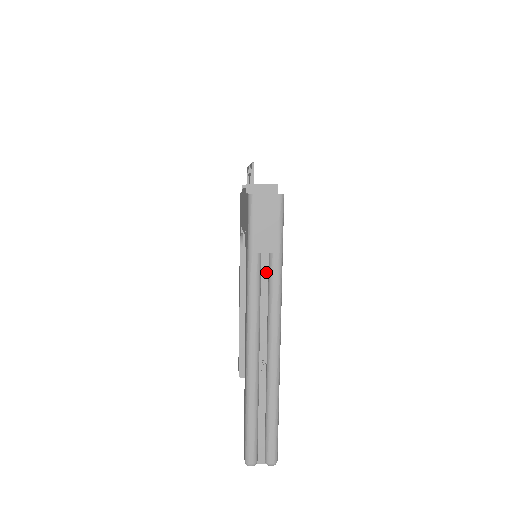
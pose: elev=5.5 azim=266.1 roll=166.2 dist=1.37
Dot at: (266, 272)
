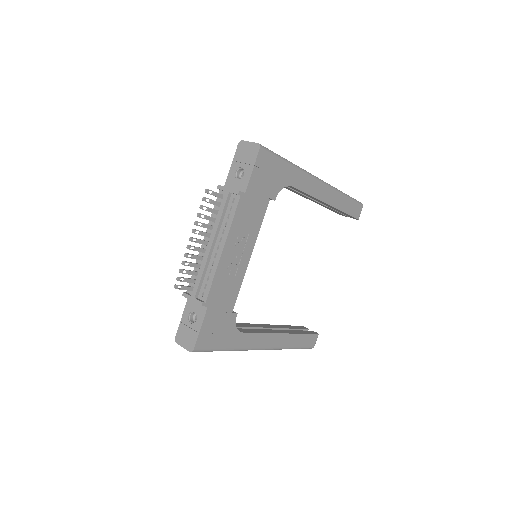
Dot at: occluded
